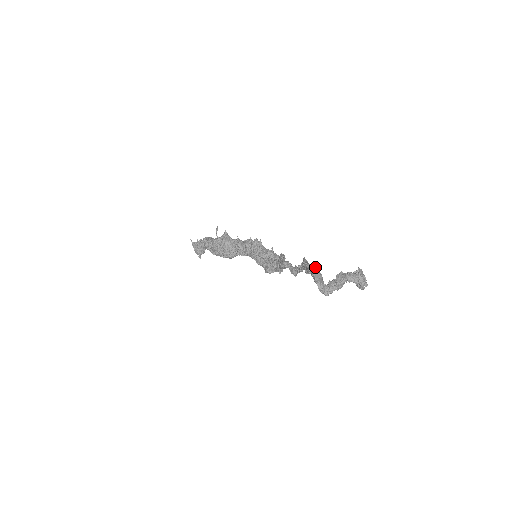
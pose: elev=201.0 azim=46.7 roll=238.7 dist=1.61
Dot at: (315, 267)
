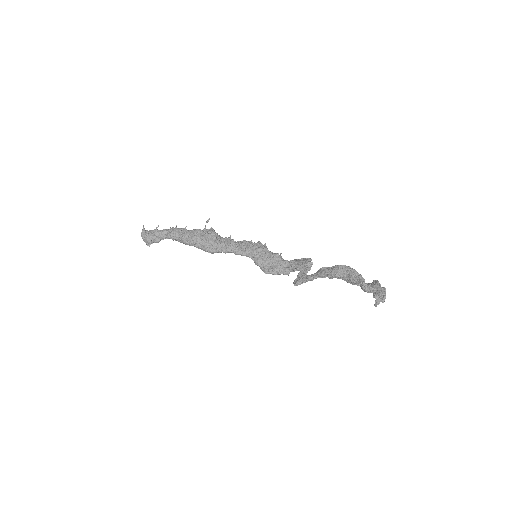
Dot at: occluded
